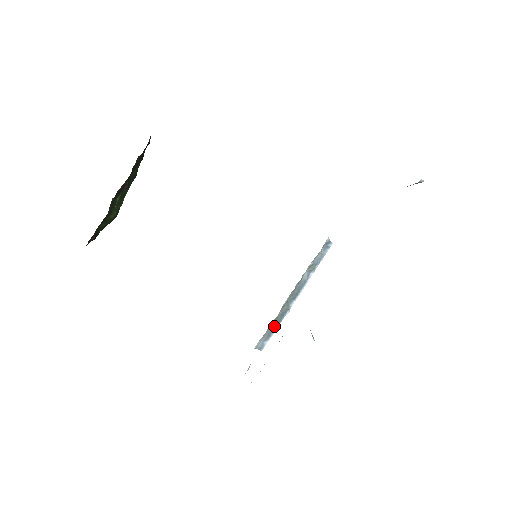
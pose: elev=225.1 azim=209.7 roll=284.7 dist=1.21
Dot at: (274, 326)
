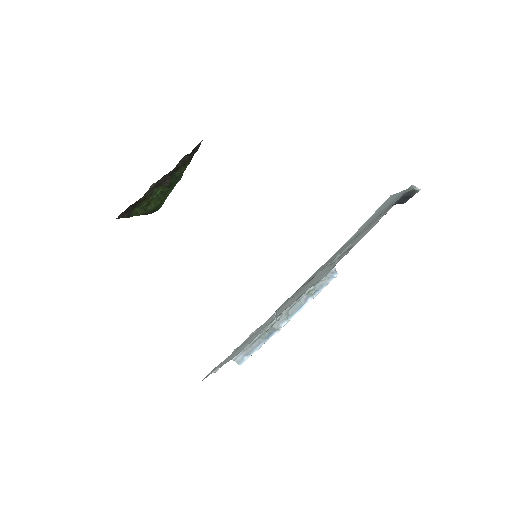
Dot at: (259, 342)
